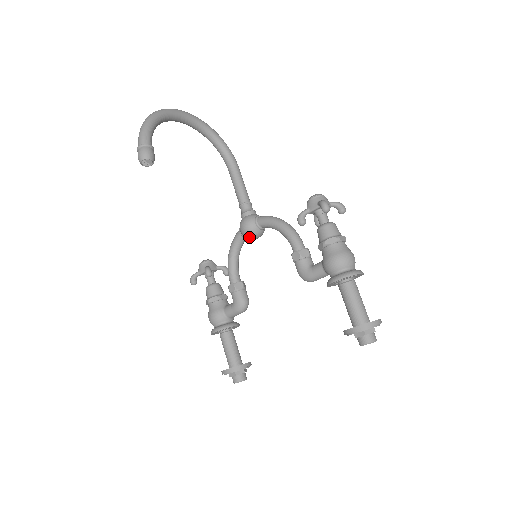
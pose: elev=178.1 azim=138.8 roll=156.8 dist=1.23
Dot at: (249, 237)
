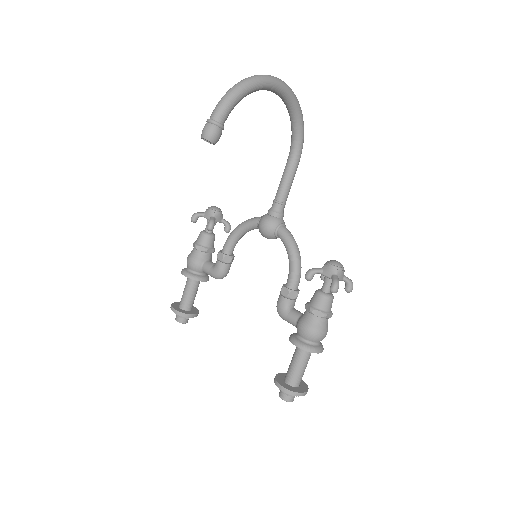
Dot at: (262, 235)
